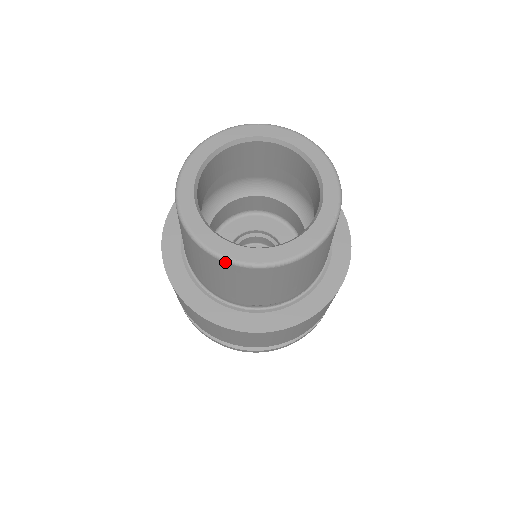
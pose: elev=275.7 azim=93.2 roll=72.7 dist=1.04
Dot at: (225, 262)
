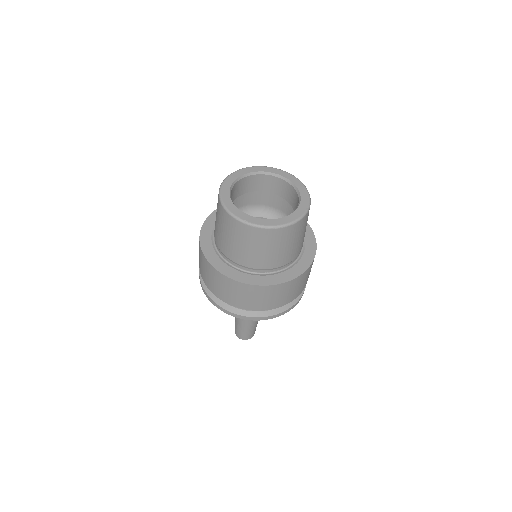
Dot at: (246, 224)
